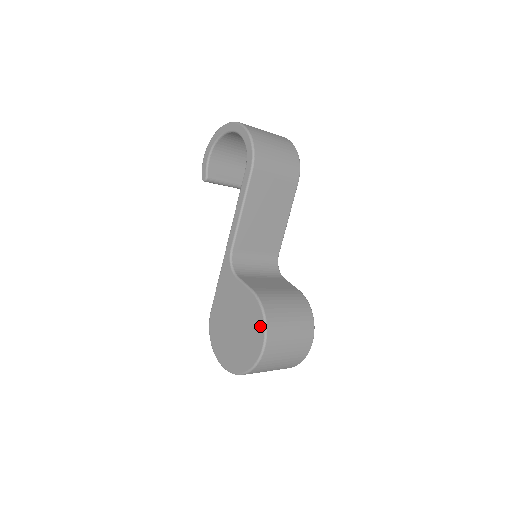
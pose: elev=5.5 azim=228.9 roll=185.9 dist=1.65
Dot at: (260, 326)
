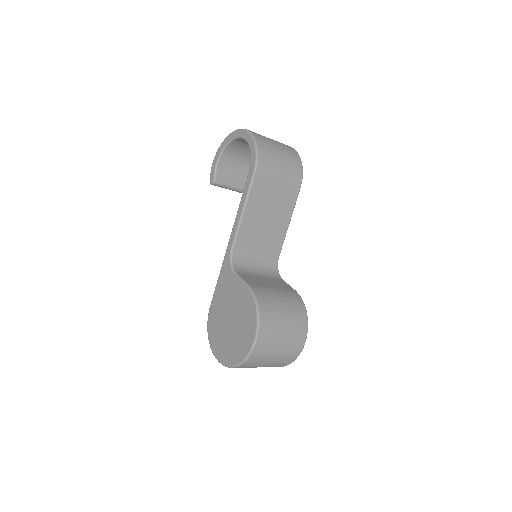
Dot at: (253, 319)
